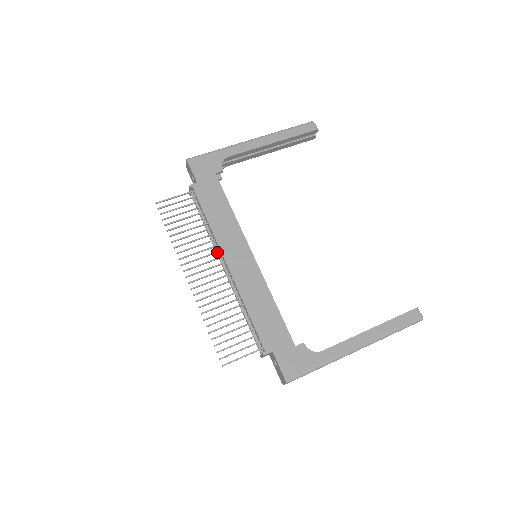
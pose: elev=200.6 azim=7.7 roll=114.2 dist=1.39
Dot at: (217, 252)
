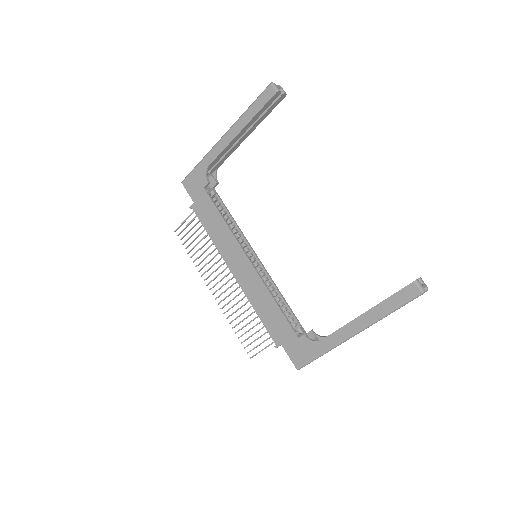
Dot at: (224, 263)
